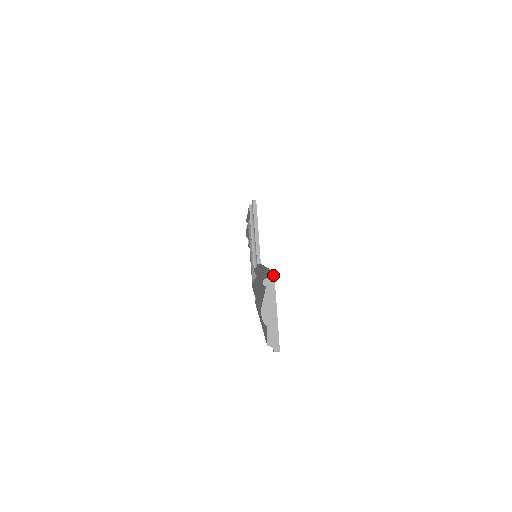
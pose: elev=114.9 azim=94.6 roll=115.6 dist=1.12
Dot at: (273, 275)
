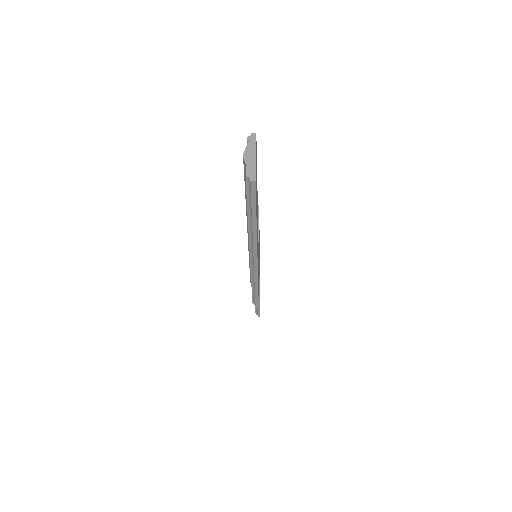
Dot at: (255, 134)
